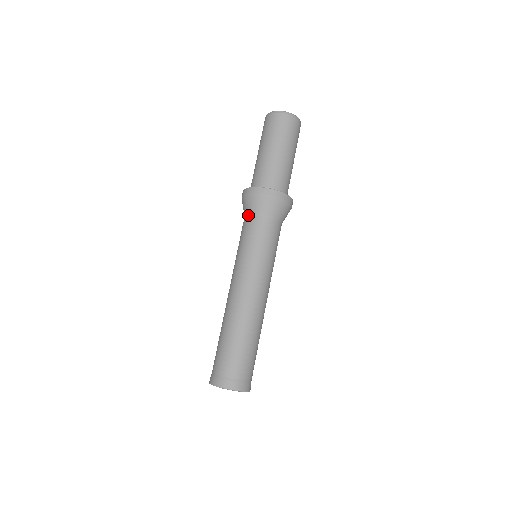
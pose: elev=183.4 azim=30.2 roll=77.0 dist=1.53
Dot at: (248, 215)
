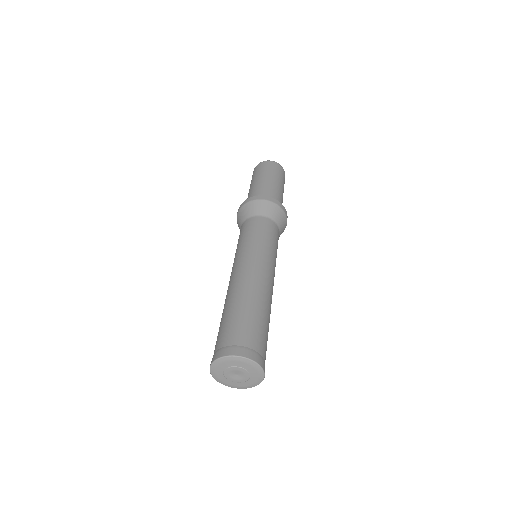
Dot at: (257, 216)
